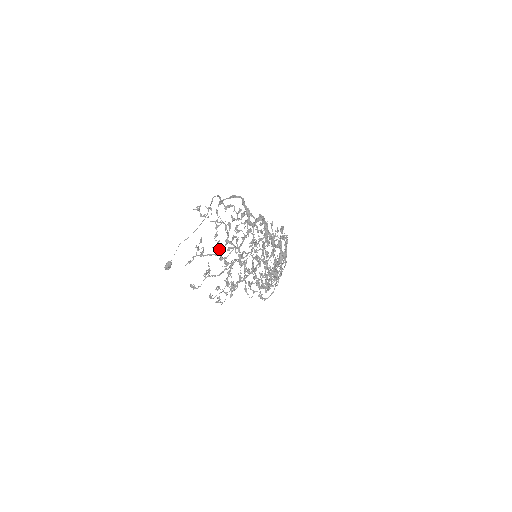
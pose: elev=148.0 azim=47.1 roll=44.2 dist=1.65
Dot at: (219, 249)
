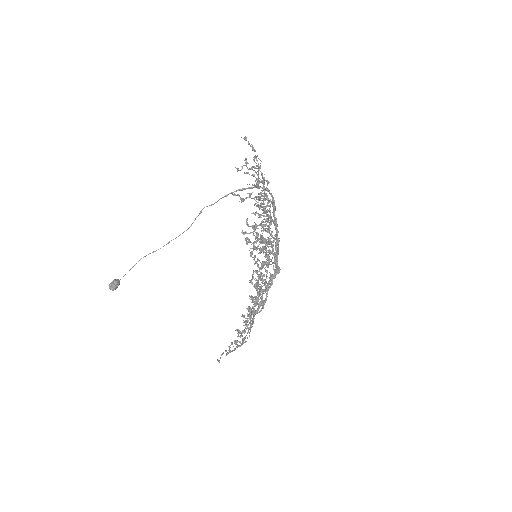
Dot at: occluded
